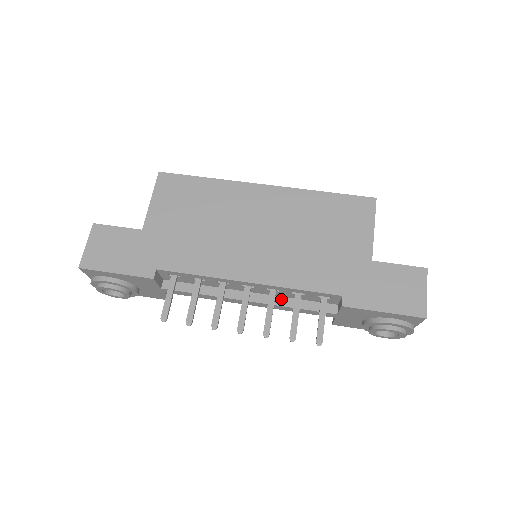
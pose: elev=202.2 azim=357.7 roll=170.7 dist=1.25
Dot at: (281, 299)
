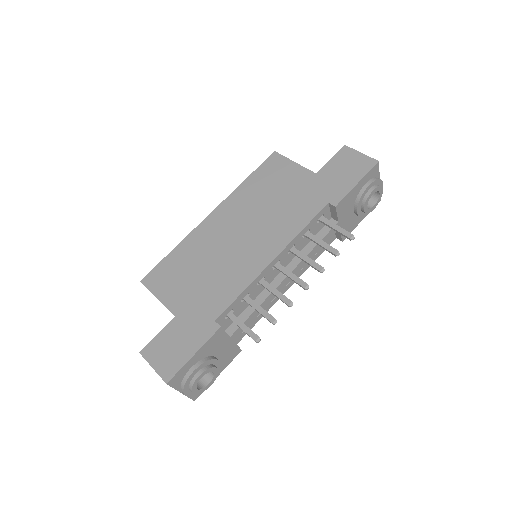
Dot at: occluded
